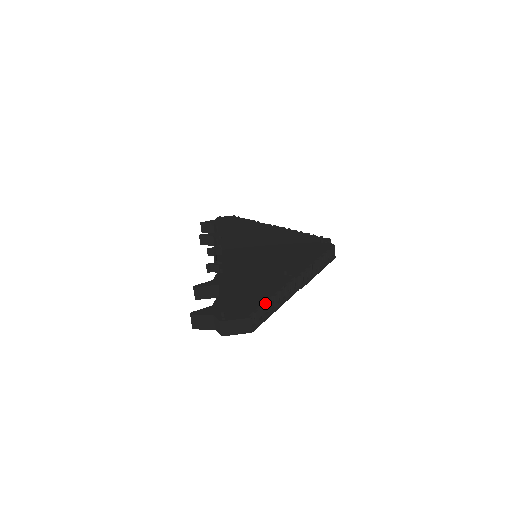
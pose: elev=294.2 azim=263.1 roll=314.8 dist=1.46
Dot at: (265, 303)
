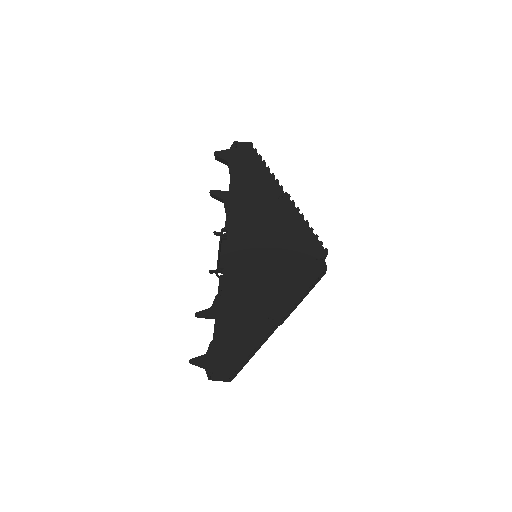
Dot at: (244, 360)
